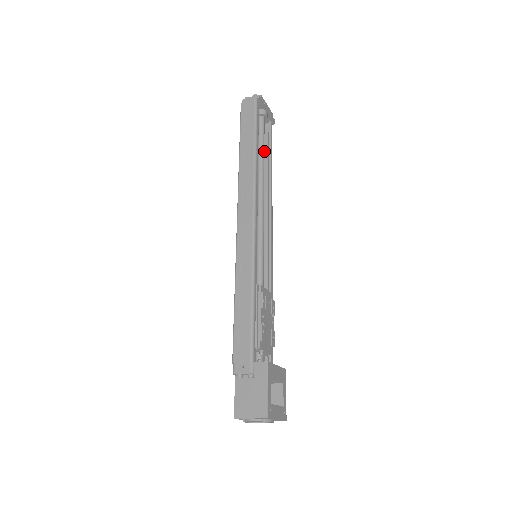
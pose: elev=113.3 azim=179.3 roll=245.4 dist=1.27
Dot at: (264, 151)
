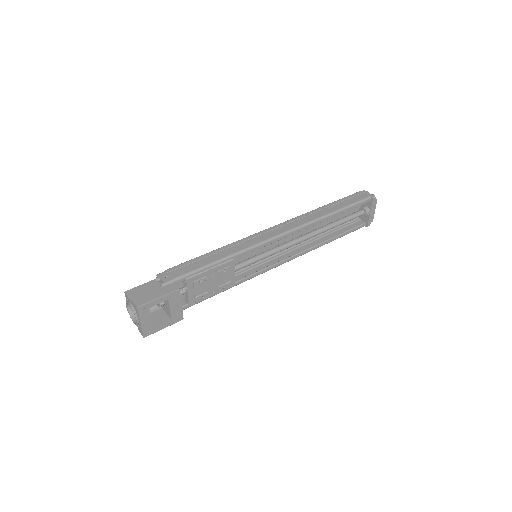
Dot at: (341, 230)
